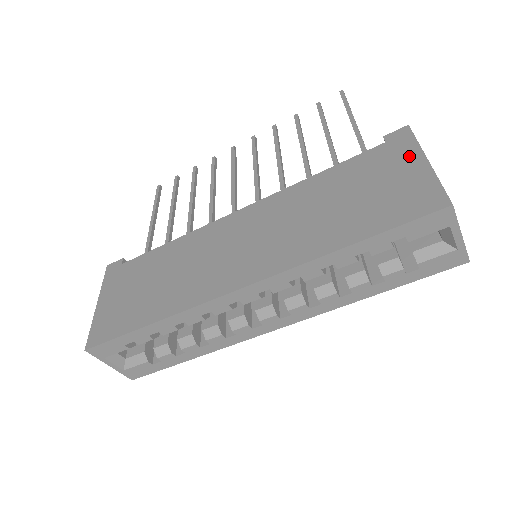
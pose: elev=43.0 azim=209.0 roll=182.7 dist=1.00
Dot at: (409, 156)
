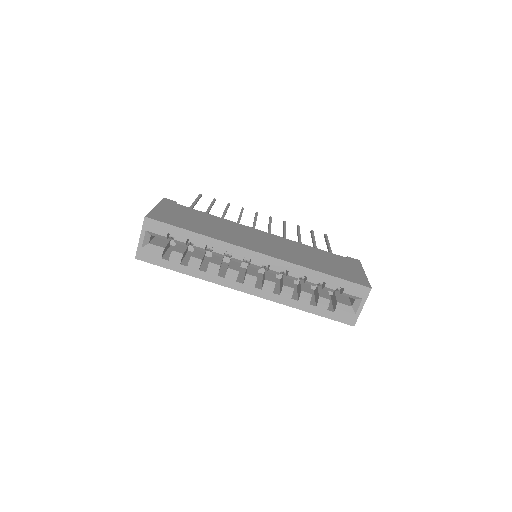
Dot at: (357, 267)
